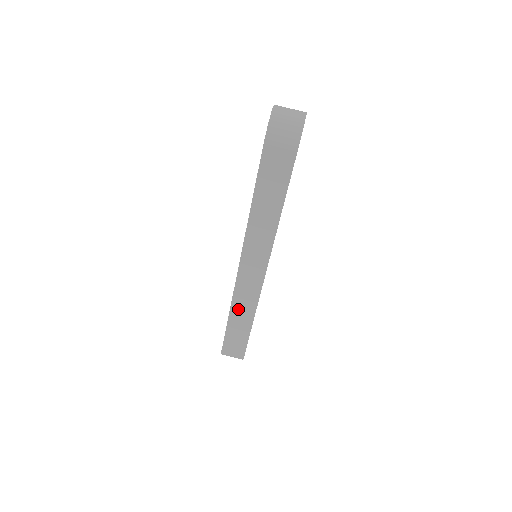
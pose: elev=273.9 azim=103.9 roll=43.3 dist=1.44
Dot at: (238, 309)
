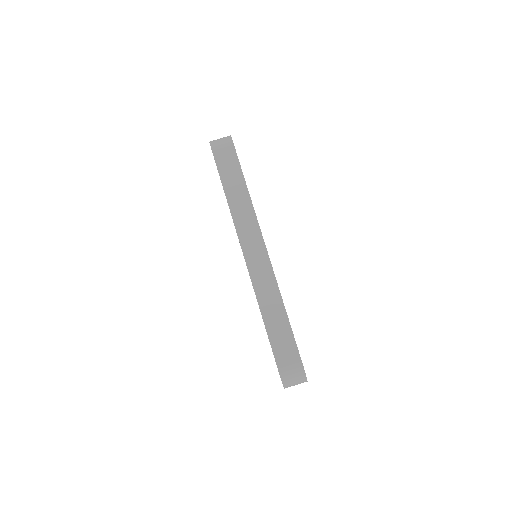
Dot at: (265, 302)
